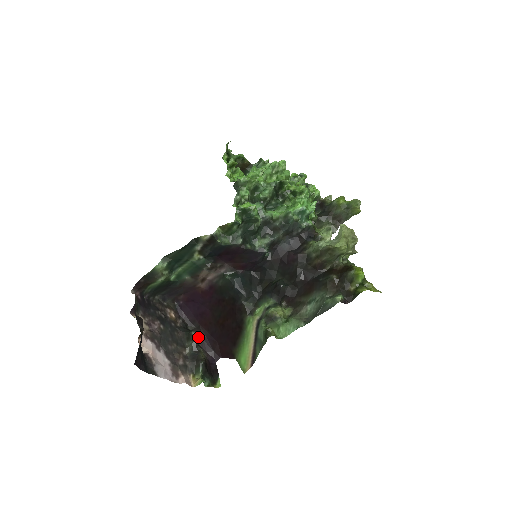
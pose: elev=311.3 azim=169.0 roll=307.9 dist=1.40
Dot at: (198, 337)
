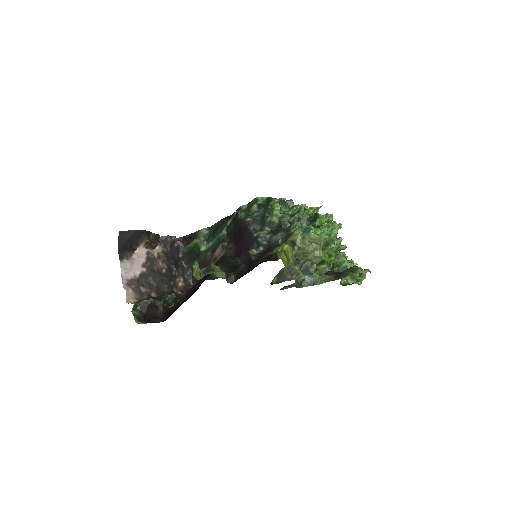
Dot at: (173, 304)
